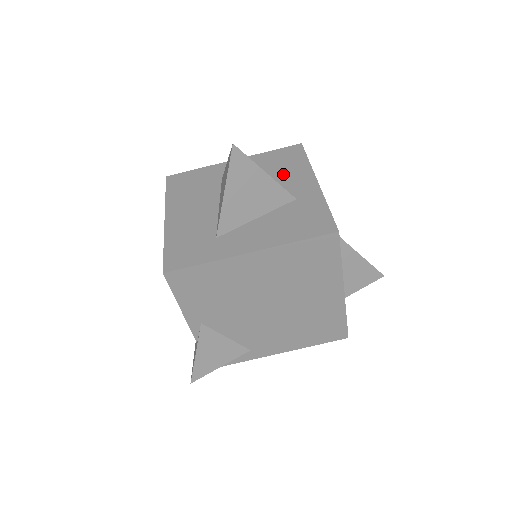
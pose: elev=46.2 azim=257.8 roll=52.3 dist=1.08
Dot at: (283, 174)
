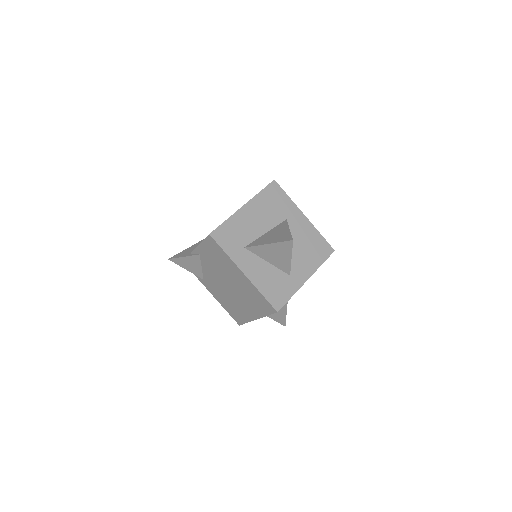
Dot at: (305, 255)
